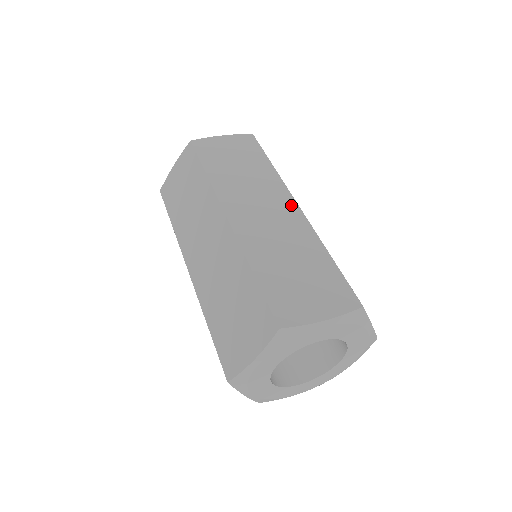
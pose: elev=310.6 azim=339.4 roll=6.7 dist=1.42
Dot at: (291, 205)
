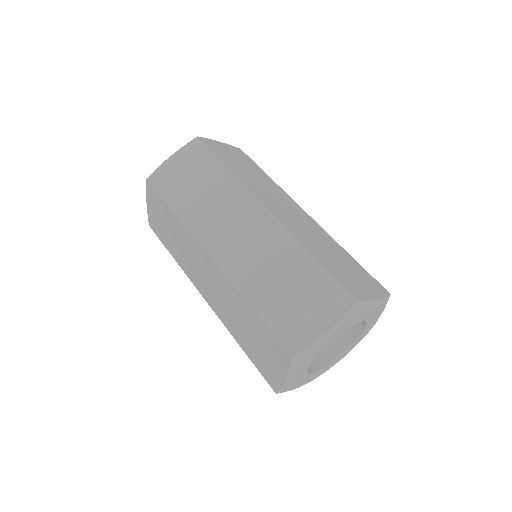
Dot at: (303, 212)
